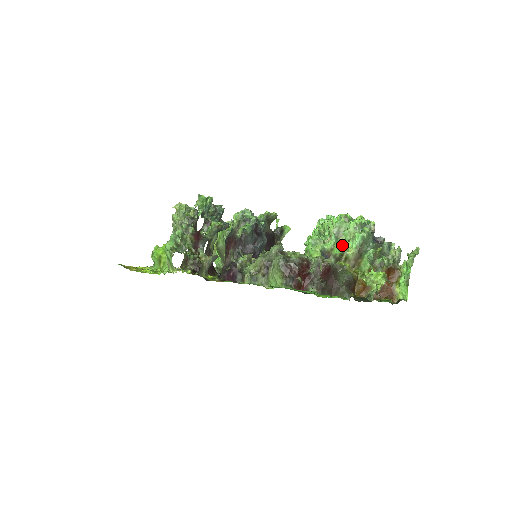
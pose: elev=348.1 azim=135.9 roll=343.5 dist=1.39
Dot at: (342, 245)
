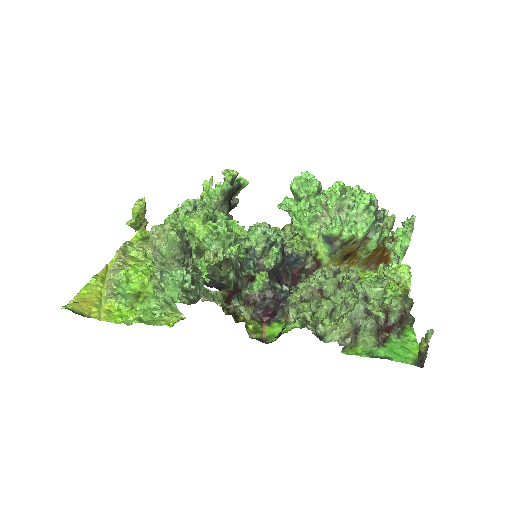
Dot at: (354, 232)
